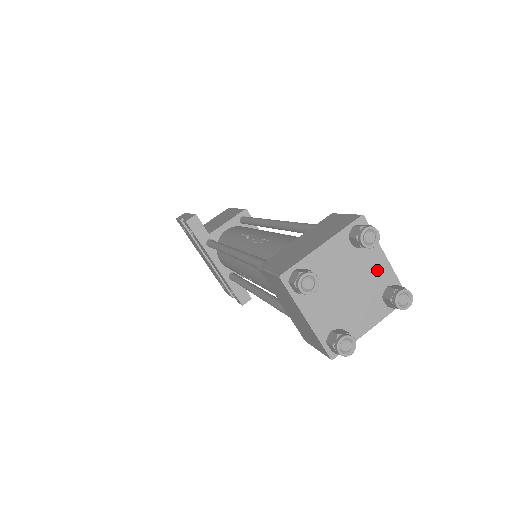
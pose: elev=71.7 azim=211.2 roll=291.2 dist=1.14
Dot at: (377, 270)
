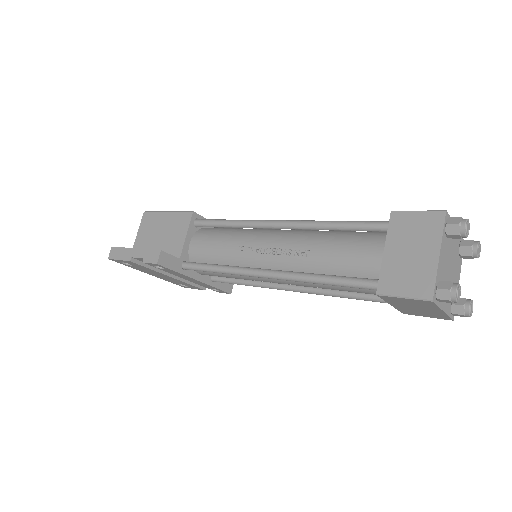
Dot at: (455, 240)
